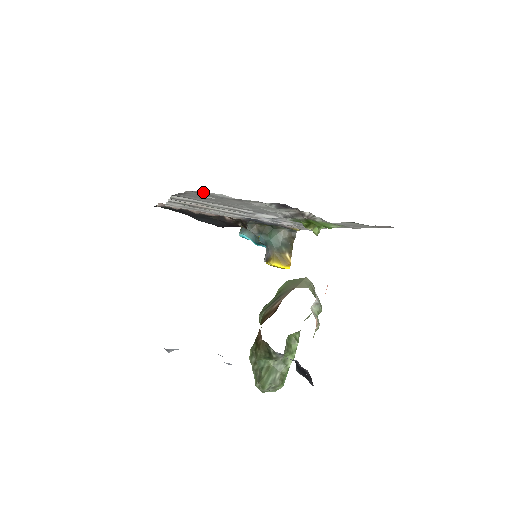
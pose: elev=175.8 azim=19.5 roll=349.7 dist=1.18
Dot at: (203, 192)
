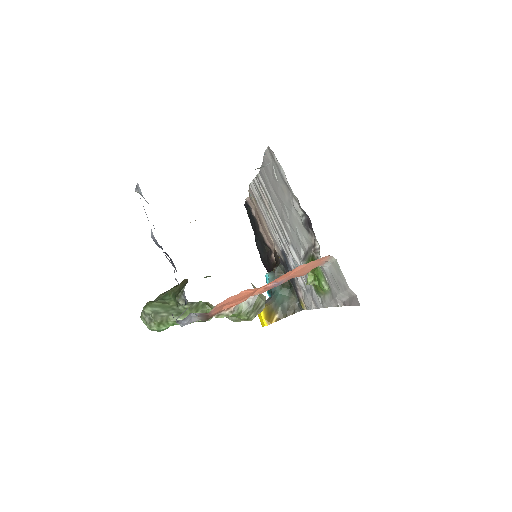
Dot at: occluded
